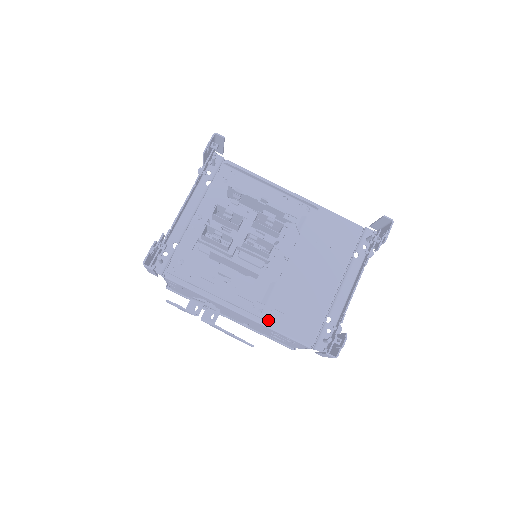
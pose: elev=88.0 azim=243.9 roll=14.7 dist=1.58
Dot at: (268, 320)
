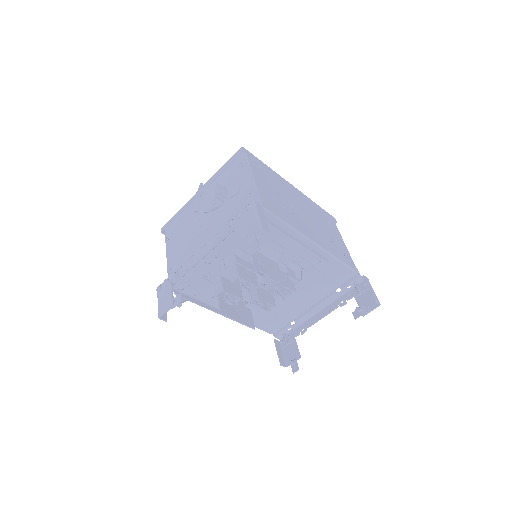
Dot at: occluded
